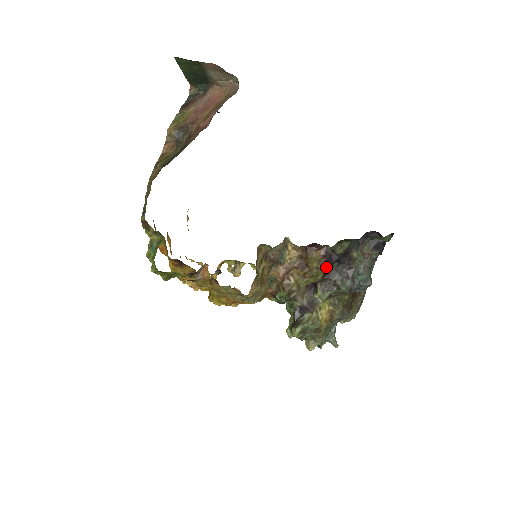
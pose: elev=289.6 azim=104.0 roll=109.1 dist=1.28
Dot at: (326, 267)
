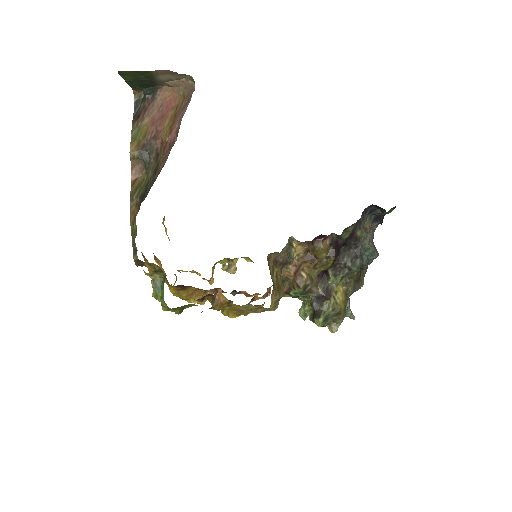
Dot at: (335, 254)
